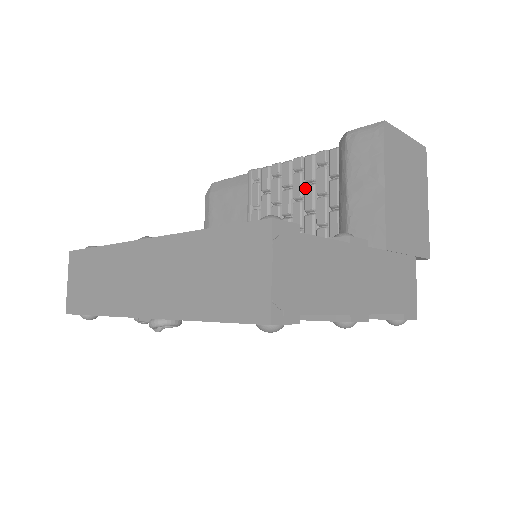
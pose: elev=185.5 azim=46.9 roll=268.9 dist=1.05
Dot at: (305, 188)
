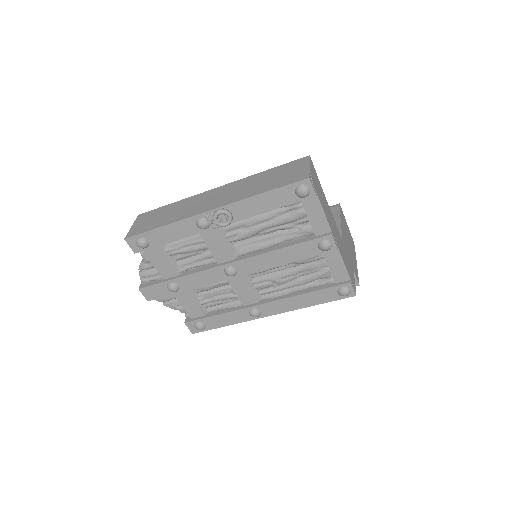
Dot at: occluded
